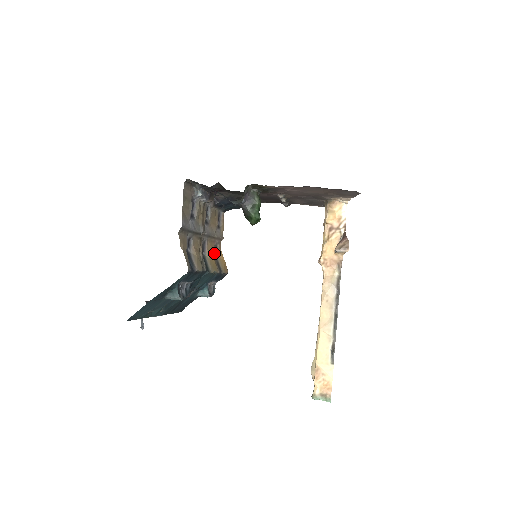
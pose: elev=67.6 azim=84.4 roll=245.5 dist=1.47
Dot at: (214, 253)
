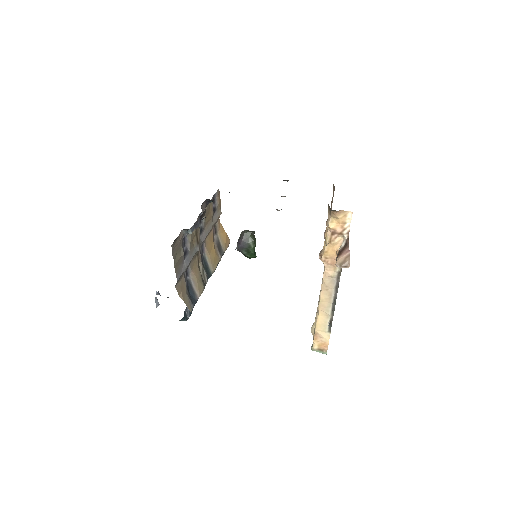
Dot at: (214, 234)
